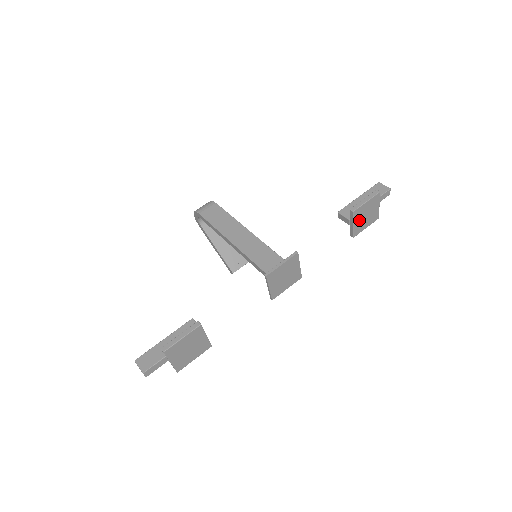
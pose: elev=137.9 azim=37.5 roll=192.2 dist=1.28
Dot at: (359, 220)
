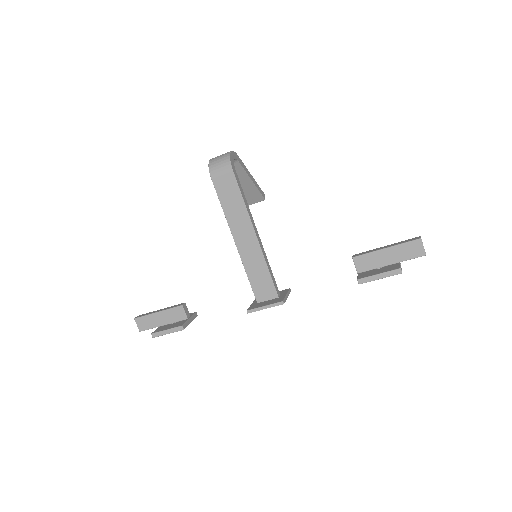
Dot at: occluded
